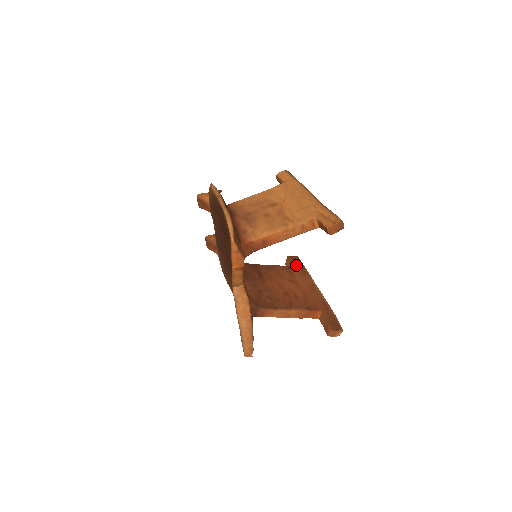
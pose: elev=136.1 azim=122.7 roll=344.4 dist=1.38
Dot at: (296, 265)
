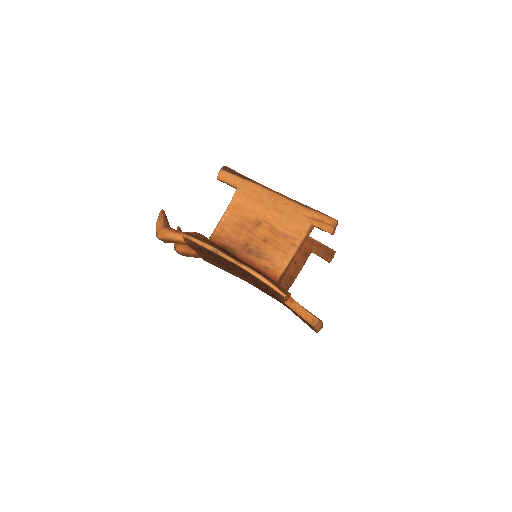
Dot at: occluded
